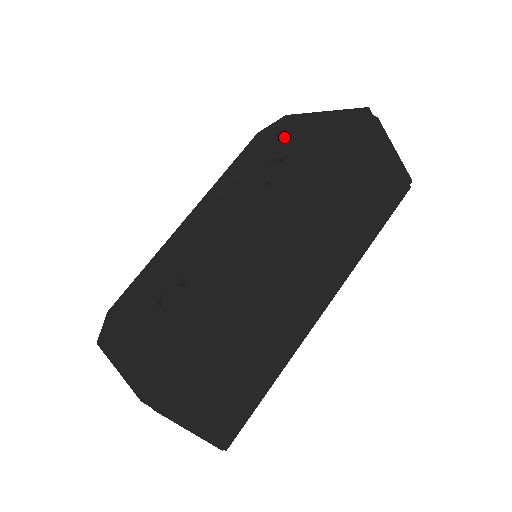
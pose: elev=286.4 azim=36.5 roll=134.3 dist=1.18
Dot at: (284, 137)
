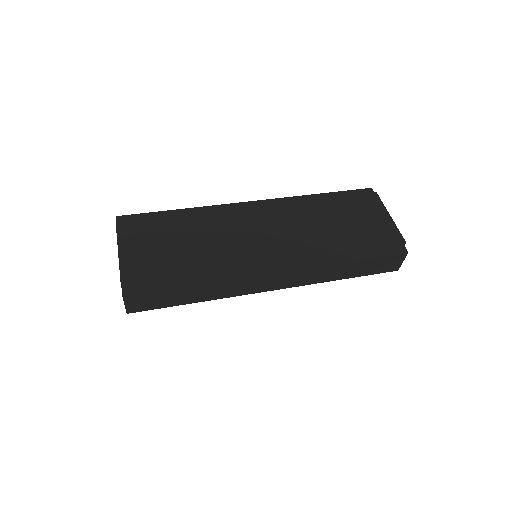
Dot at: occluded
